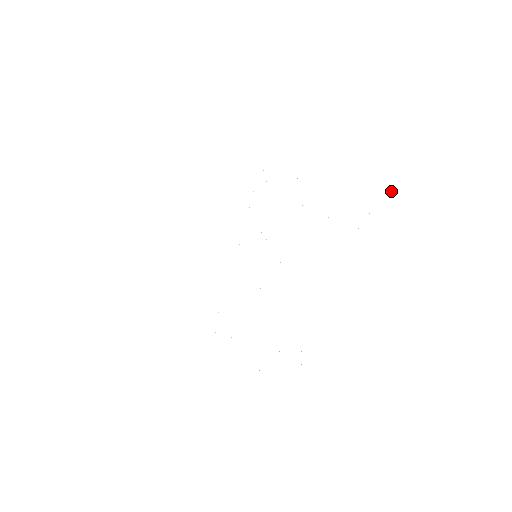
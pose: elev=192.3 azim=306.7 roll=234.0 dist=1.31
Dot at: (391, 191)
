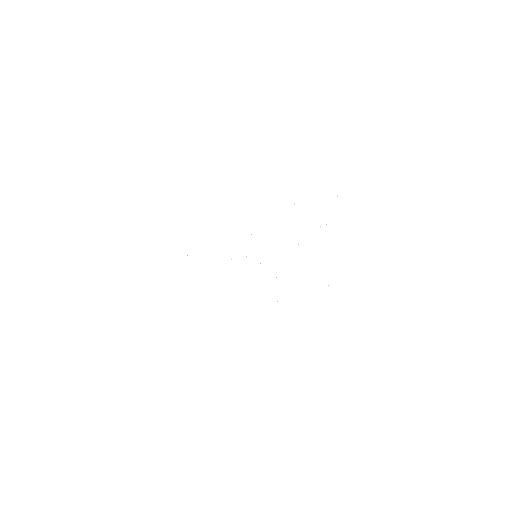
Dot at: occluded
